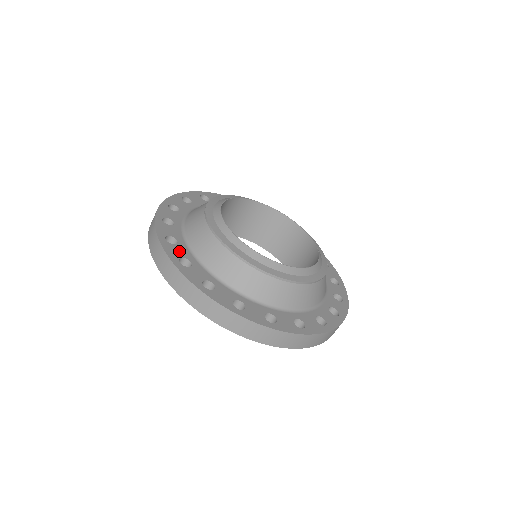
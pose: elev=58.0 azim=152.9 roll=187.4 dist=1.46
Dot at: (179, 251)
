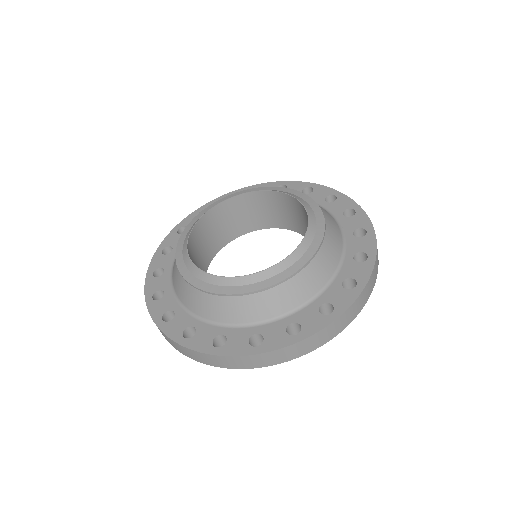
Dot at: (205, 336)
